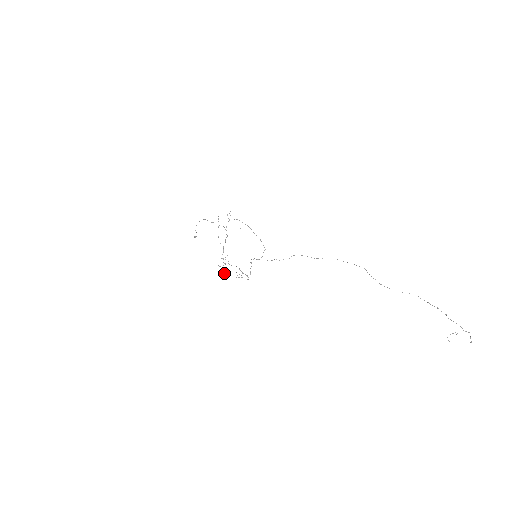
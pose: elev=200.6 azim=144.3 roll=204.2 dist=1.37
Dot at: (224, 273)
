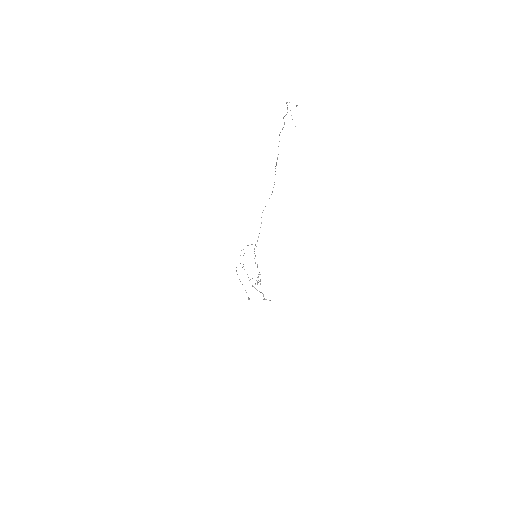
Dot at: occluded
